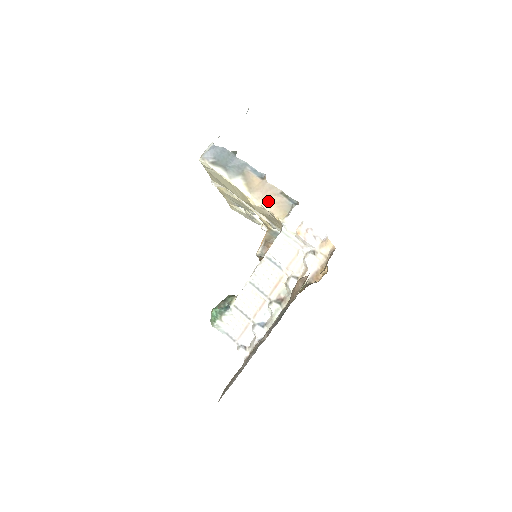
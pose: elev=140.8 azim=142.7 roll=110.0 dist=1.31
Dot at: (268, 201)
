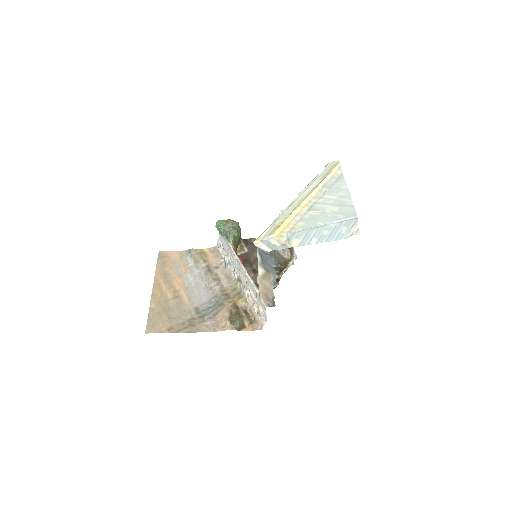
Dot at: (263, 290)
